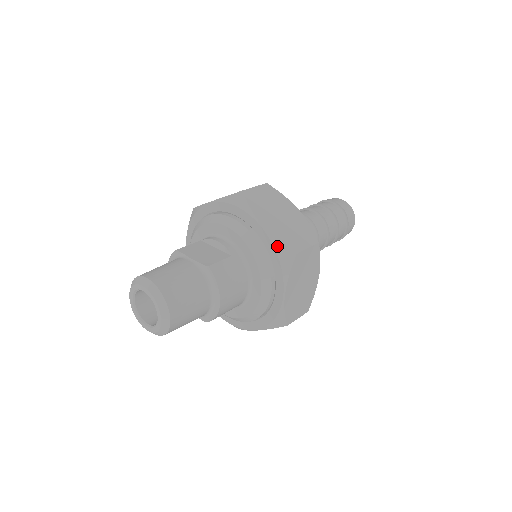
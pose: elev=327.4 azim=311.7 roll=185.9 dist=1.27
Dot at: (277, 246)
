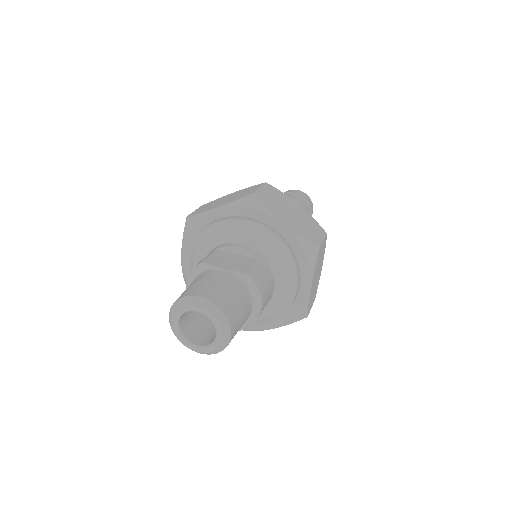
Dot at: (302, 243)
